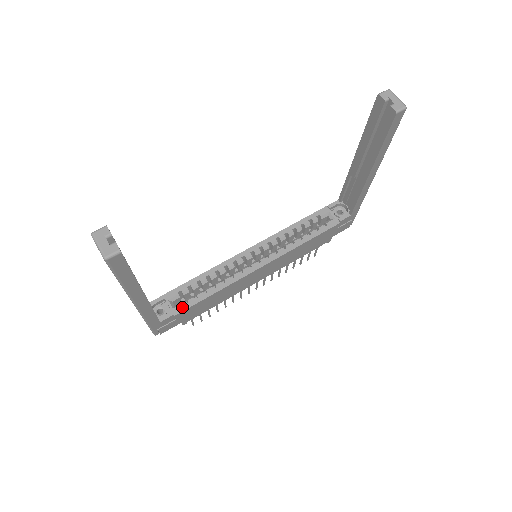
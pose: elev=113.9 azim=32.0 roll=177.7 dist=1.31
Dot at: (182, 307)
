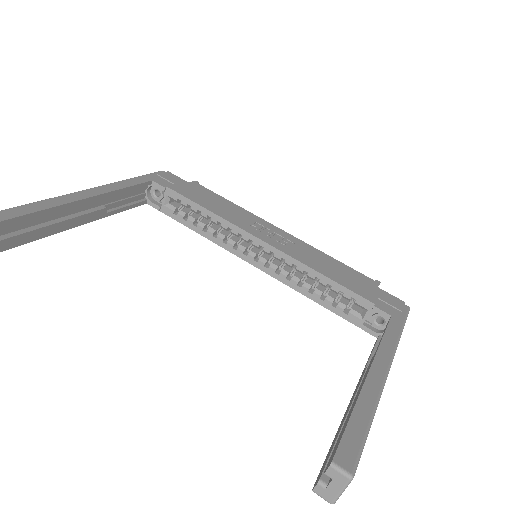
Dot at: (170, 213)
